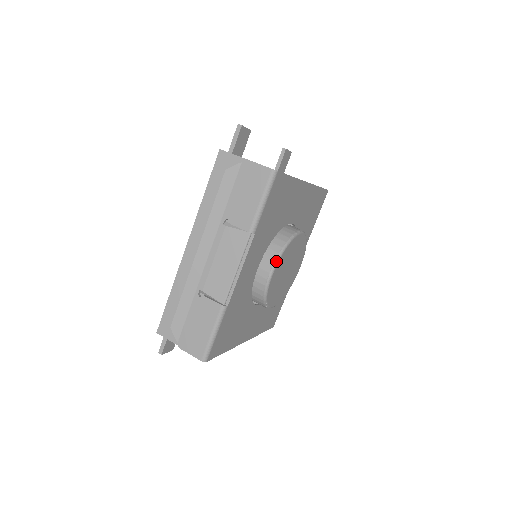
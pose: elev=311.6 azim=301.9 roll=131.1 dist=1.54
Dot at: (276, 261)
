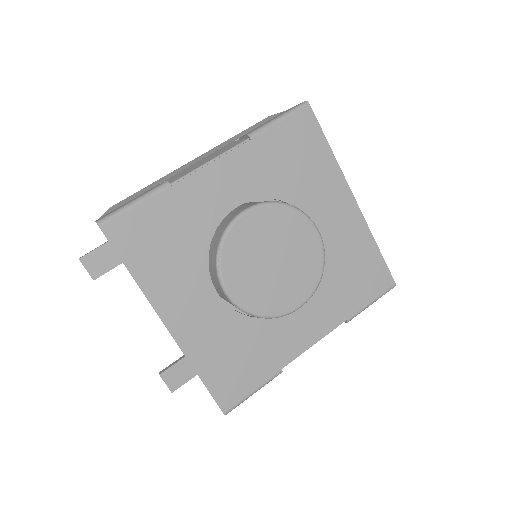
Dot at: (260, 203)
